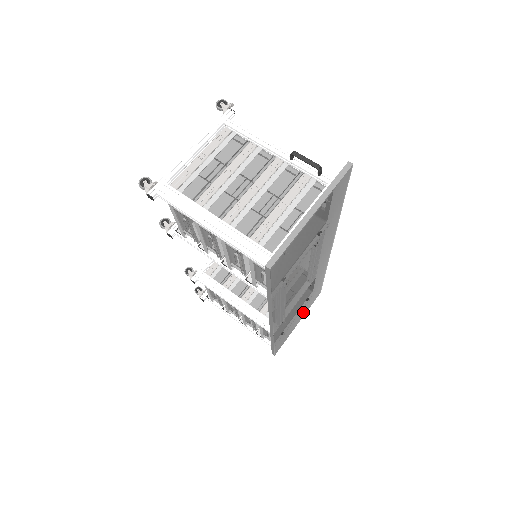
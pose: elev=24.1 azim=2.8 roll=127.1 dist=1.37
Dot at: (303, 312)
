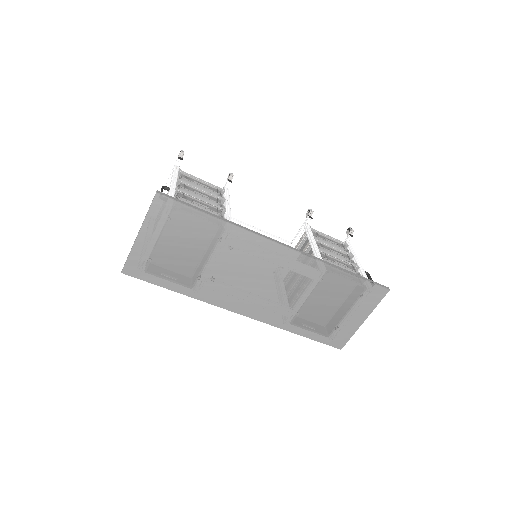
Dot at: (354, 309)
